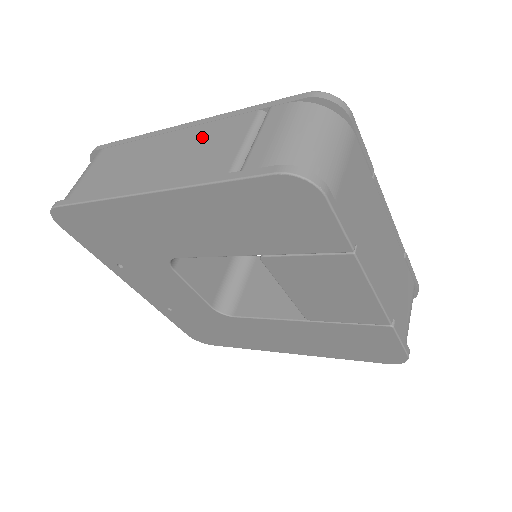
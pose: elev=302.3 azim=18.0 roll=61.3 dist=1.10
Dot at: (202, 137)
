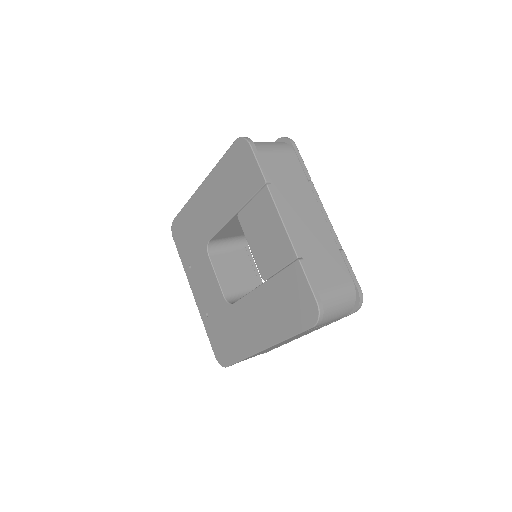
Dot at: occluded
